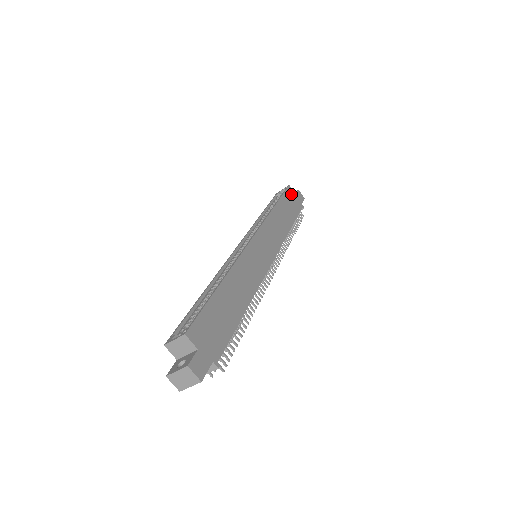
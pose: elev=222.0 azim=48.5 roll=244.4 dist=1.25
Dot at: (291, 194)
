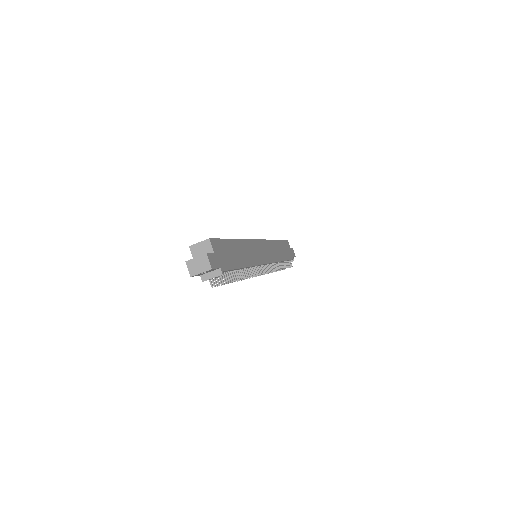
Dot at: (288, 245)
